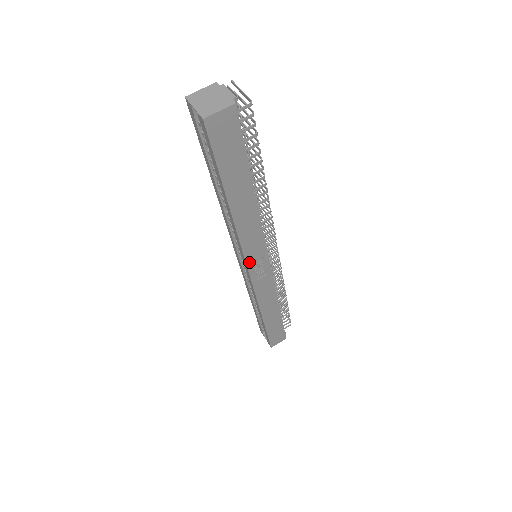
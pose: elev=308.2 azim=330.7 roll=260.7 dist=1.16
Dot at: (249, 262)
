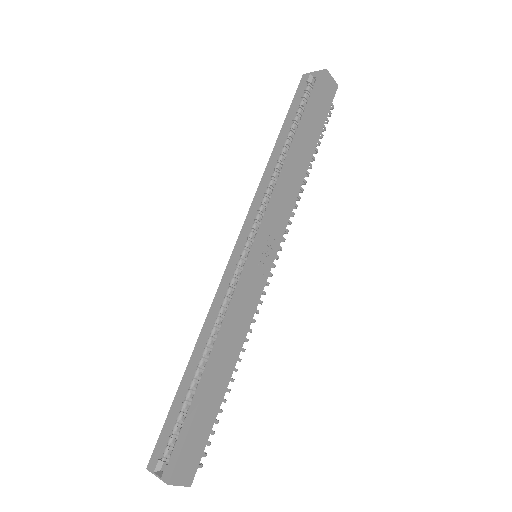
Dot at: (267, 230)
